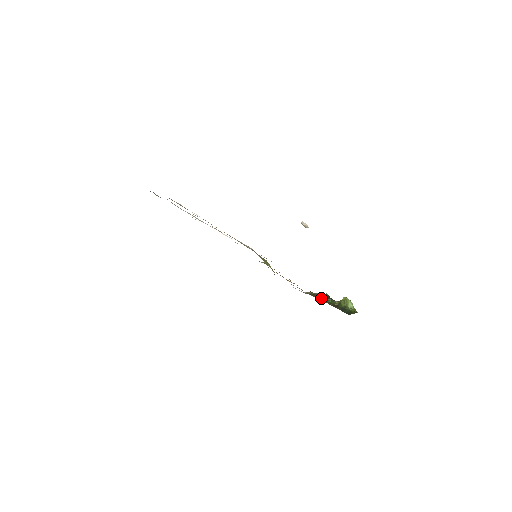
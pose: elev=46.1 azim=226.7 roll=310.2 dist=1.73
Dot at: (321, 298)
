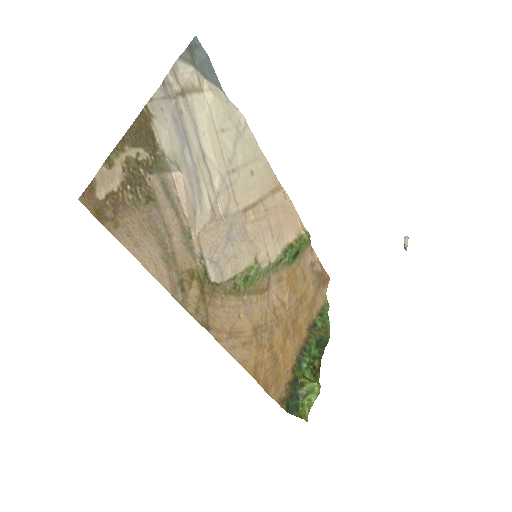
Dot at: (305, 346)
